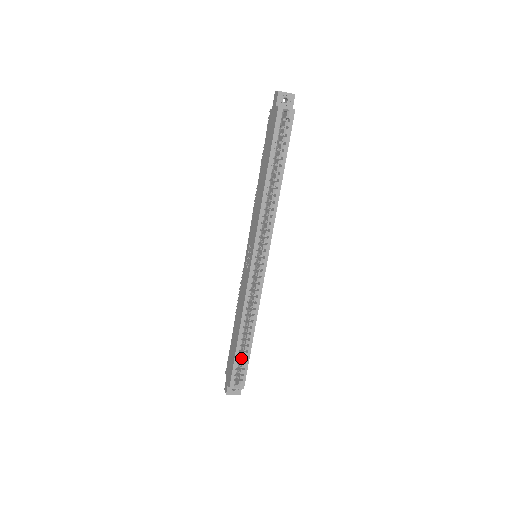
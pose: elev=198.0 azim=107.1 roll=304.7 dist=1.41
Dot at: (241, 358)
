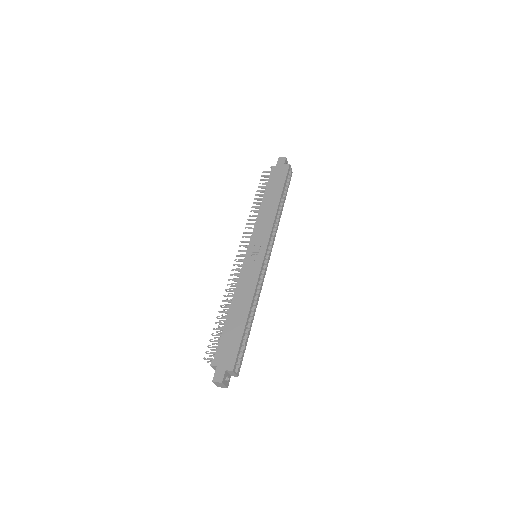
Dot at: occluded
